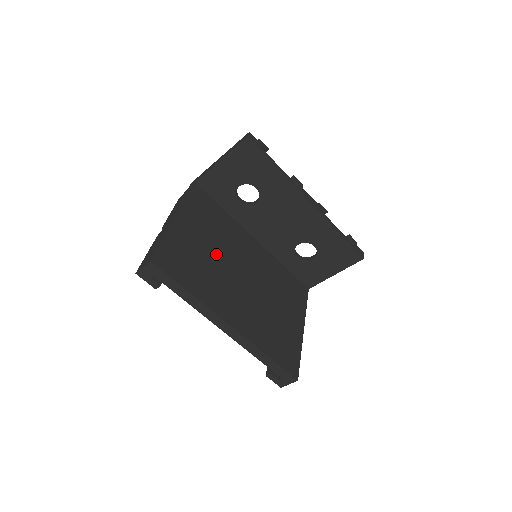
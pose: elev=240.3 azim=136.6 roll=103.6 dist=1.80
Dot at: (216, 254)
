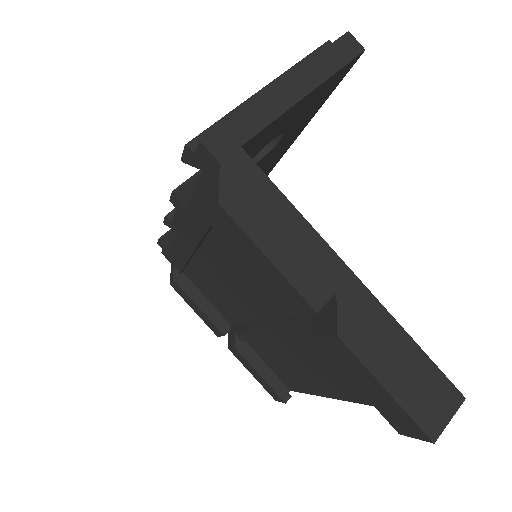
Dot at: occluded
